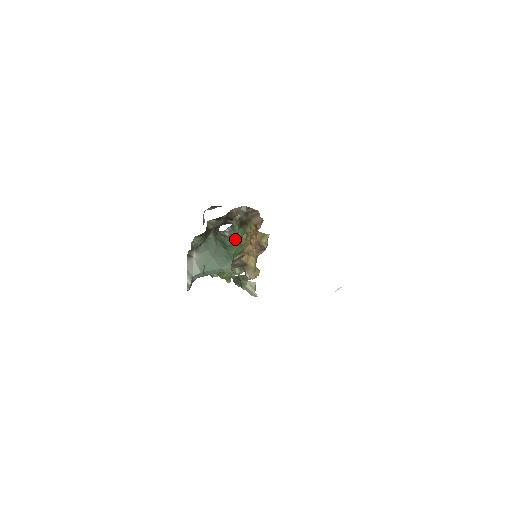
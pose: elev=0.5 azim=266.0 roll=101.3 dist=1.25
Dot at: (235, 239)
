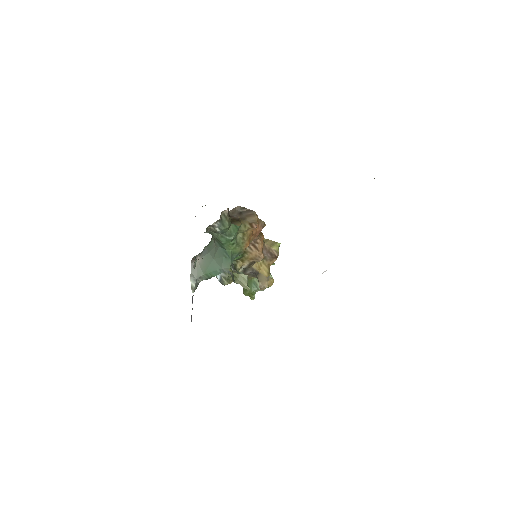
Dot at: (228, 236)
